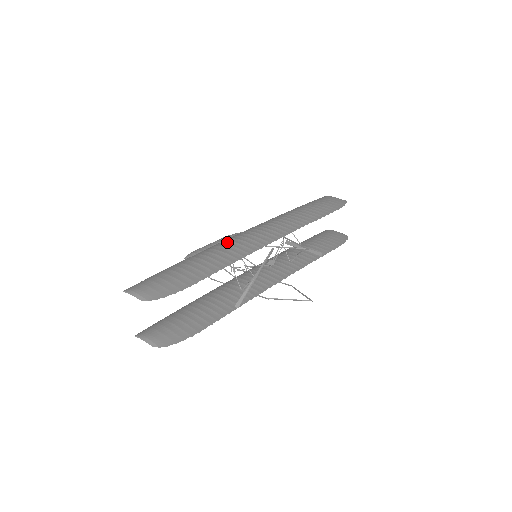
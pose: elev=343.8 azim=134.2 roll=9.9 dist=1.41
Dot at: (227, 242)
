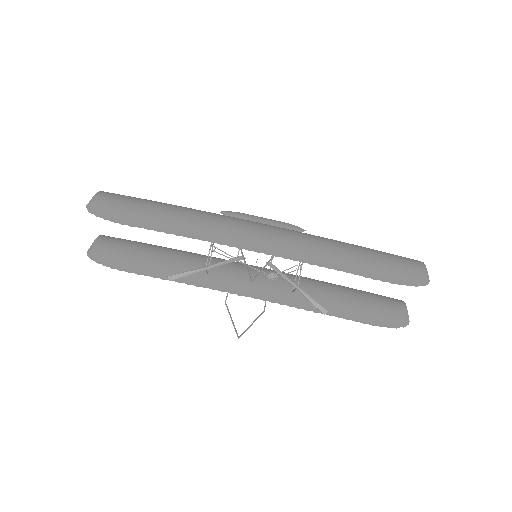
Dot at: (225, 219)
